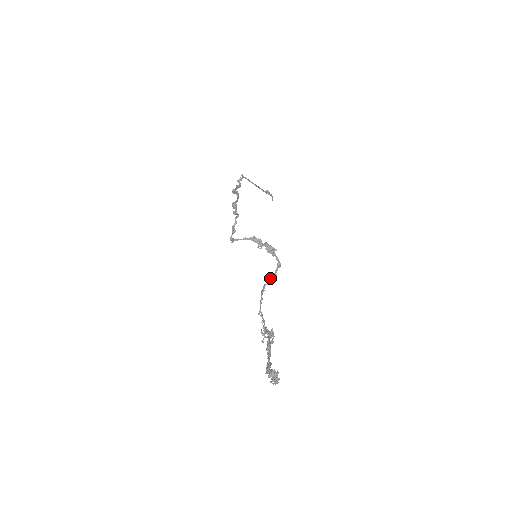
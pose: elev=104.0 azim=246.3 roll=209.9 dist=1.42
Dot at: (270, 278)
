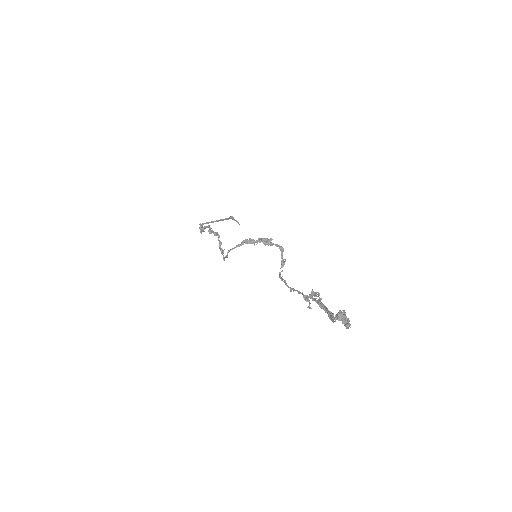
Dot at: occluded
